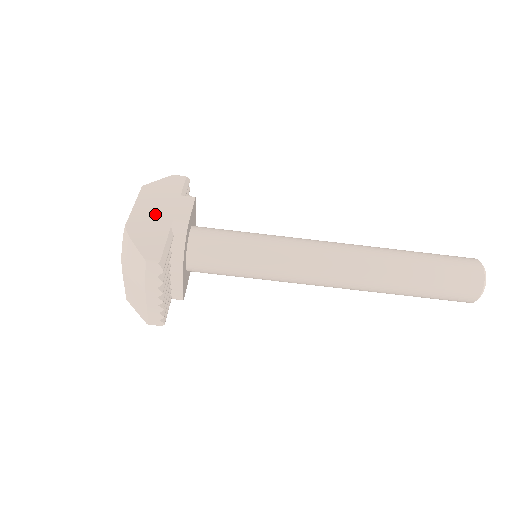
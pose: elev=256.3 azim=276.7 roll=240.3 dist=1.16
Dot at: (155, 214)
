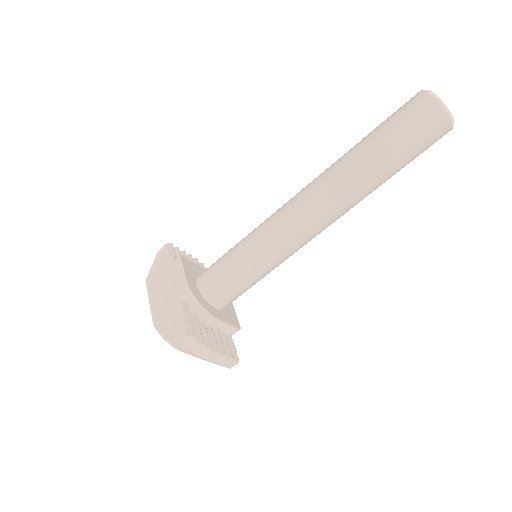
Dot at: (164, 297)
